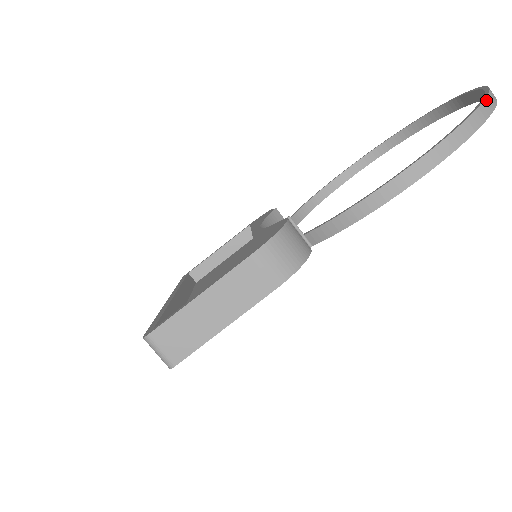
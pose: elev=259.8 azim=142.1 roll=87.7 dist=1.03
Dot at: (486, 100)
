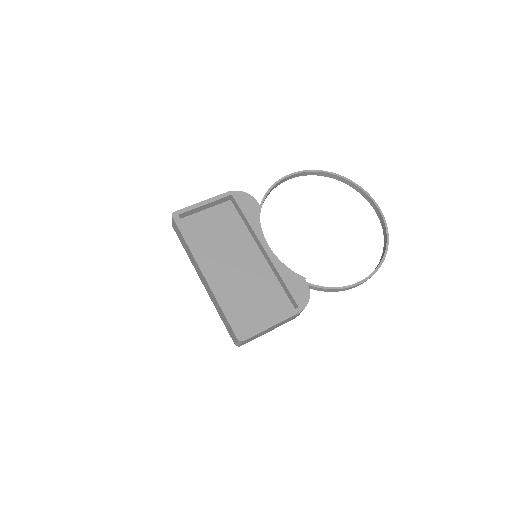
Dot at: (387, 250)
